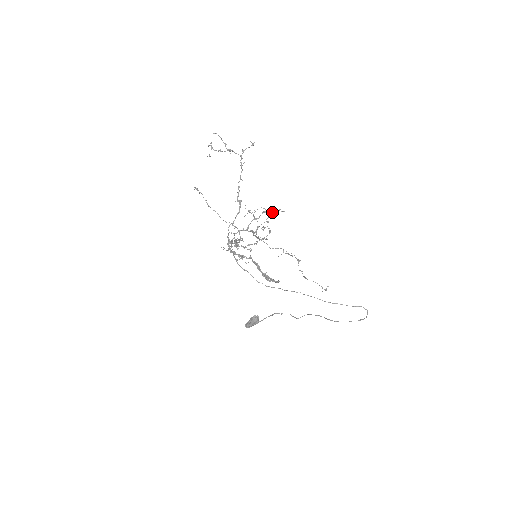
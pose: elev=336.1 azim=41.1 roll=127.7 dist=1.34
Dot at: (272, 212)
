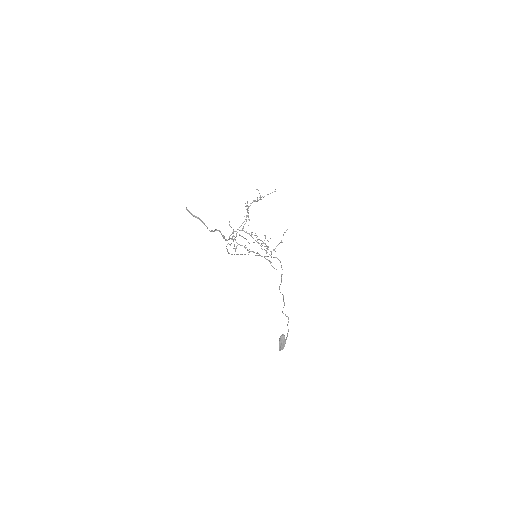
Dot at: occluded
